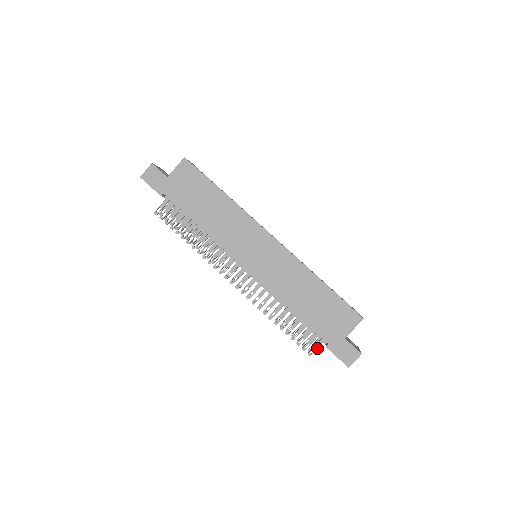
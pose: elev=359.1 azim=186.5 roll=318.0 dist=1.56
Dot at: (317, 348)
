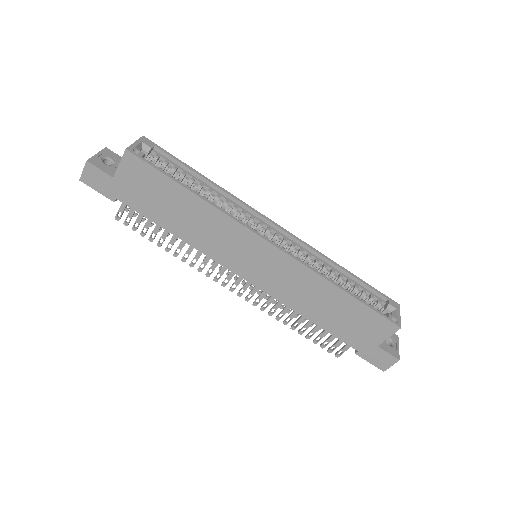
Dot at: occluded
